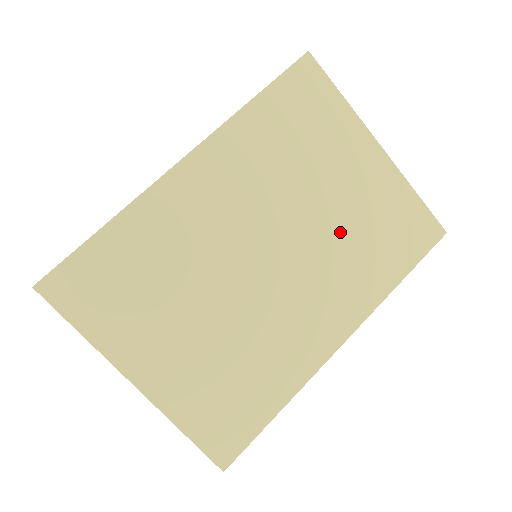
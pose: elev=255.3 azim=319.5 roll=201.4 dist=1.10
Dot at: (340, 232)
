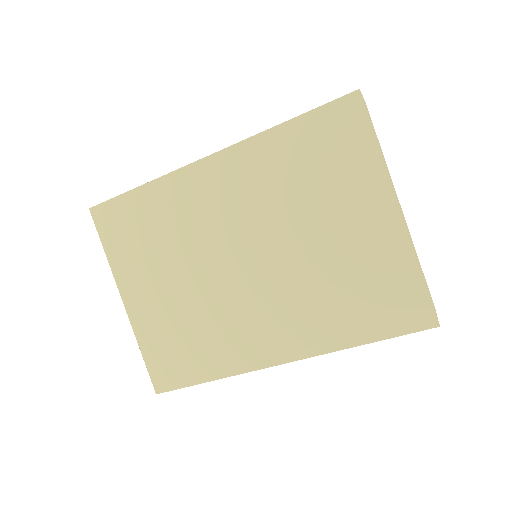
Dot at: (319, 271)
